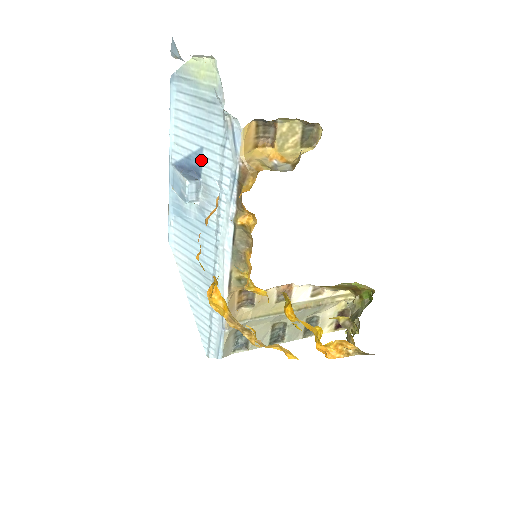
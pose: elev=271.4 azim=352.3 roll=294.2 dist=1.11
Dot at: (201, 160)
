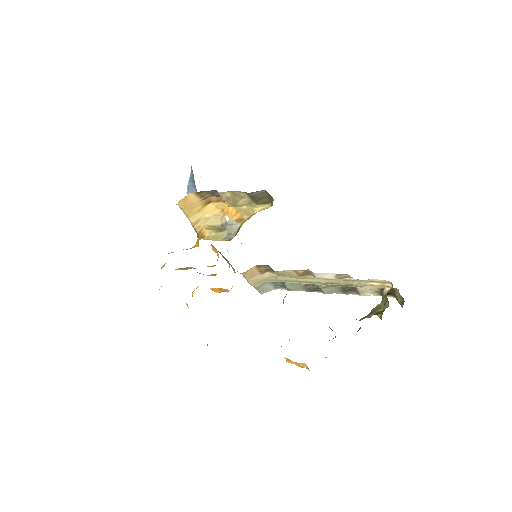
Dot at: occluded
